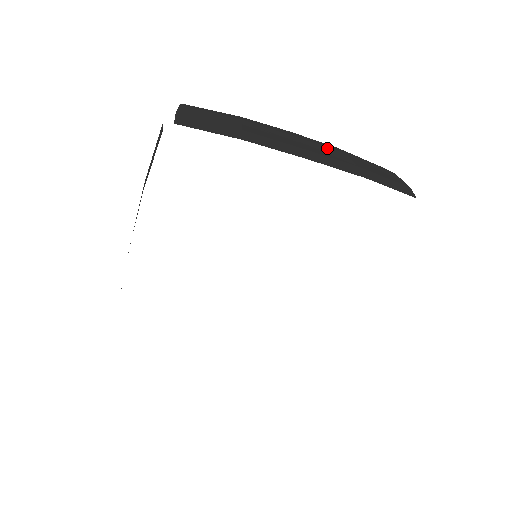
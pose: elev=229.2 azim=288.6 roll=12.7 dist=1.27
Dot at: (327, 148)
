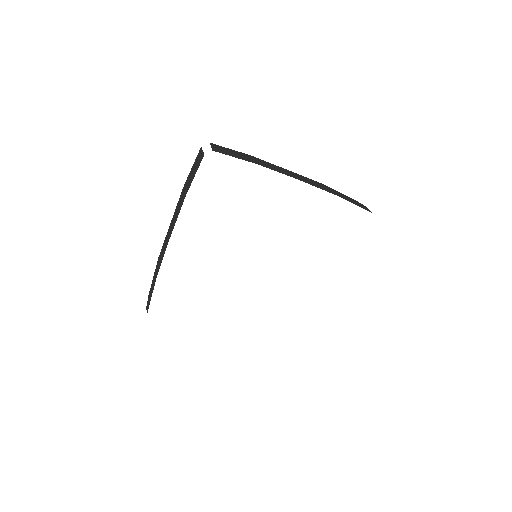
Dot at: (310, 179)
